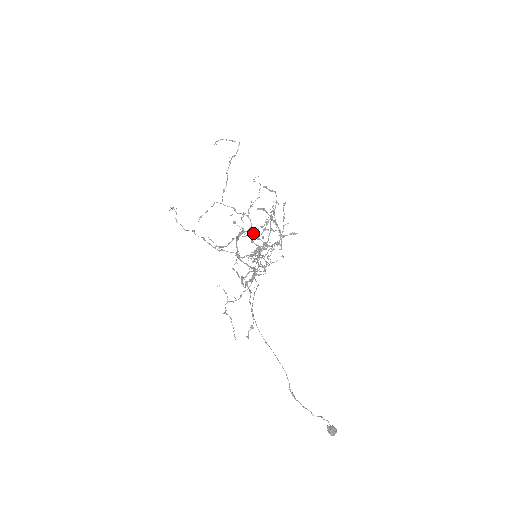
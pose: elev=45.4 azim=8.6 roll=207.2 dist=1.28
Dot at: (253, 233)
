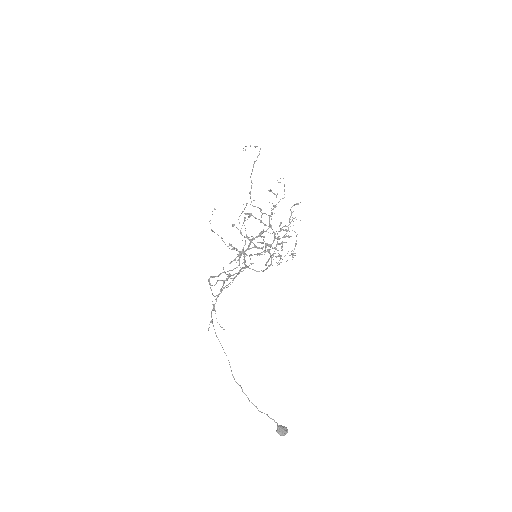
Dot at: occluded
